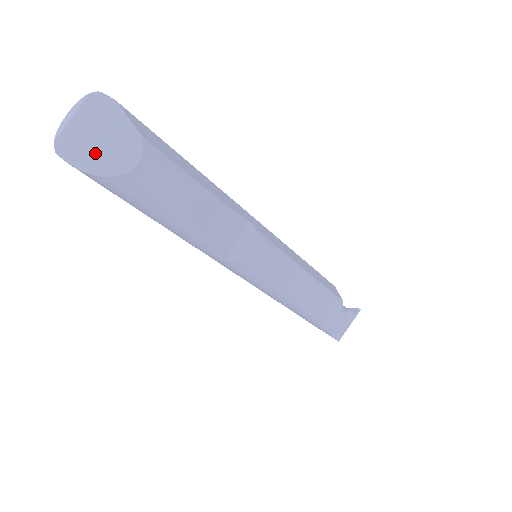
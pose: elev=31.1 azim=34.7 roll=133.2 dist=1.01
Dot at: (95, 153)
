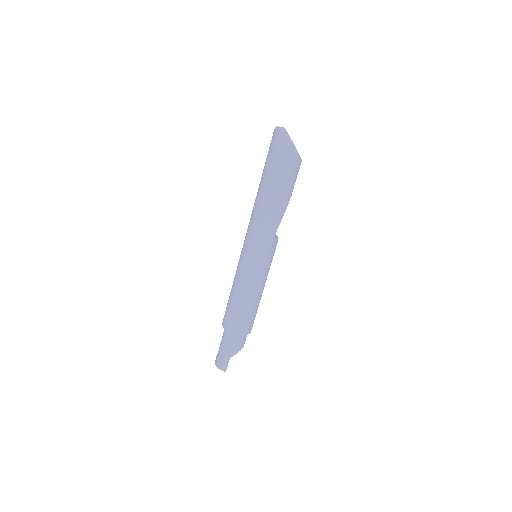
Dot at: occluded
